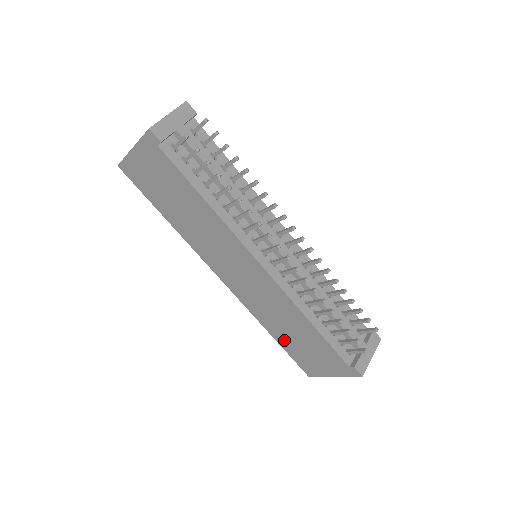
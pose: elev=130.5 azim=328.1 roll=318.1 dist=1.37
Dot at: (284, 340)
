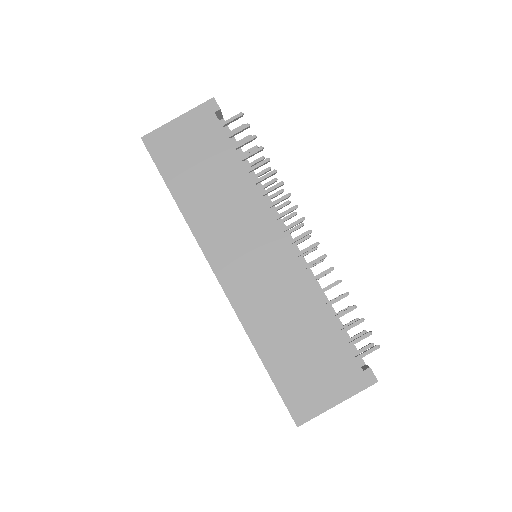
Dot at: (278, 358)
